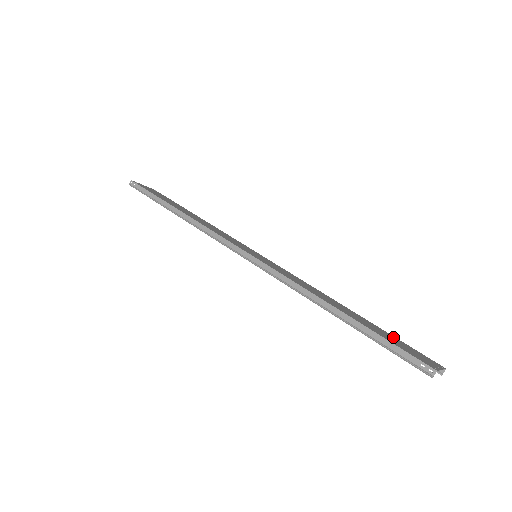
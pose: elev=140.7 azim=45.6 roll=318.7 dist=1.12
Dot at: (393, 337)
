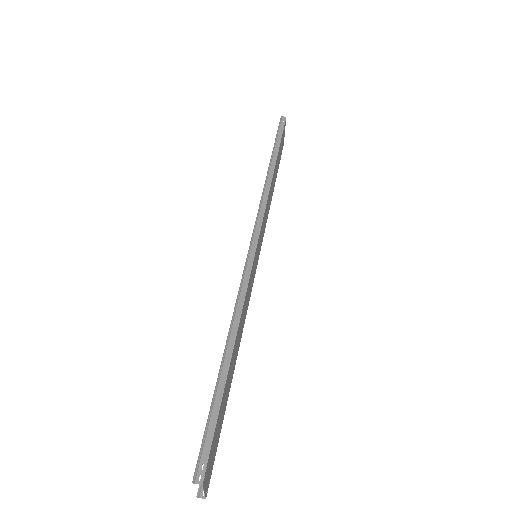
Dot at: (221, 426)
